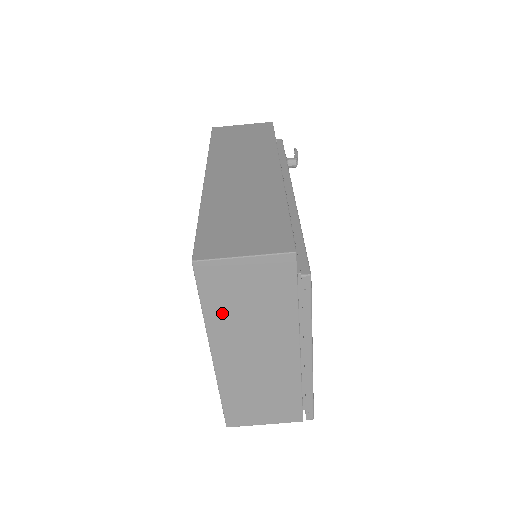
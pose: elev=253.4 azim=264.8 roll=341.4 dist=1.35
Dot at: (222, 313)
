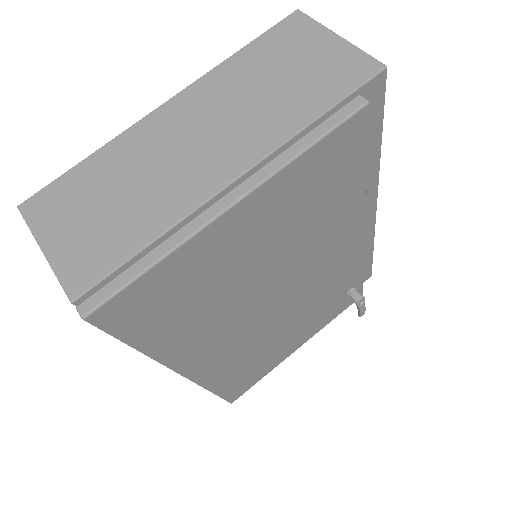
Dot at: (245, 68)
